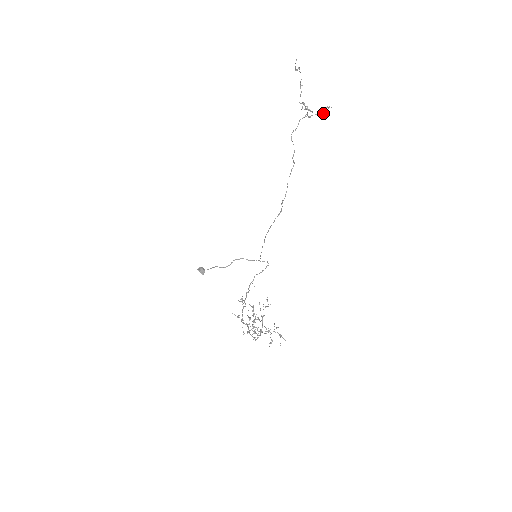
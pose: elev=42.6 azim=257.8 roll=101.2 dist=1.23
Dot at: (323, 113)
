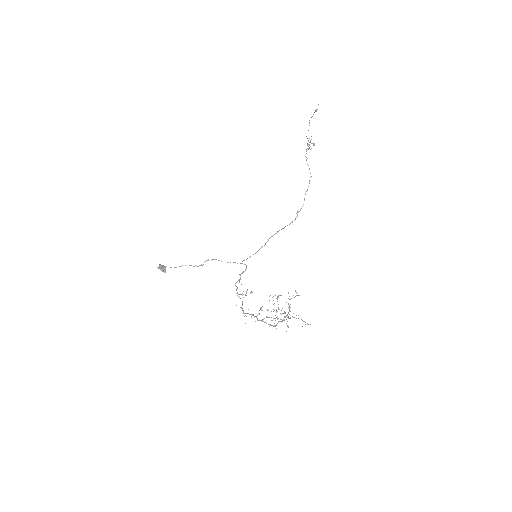
Dot at: occluded
